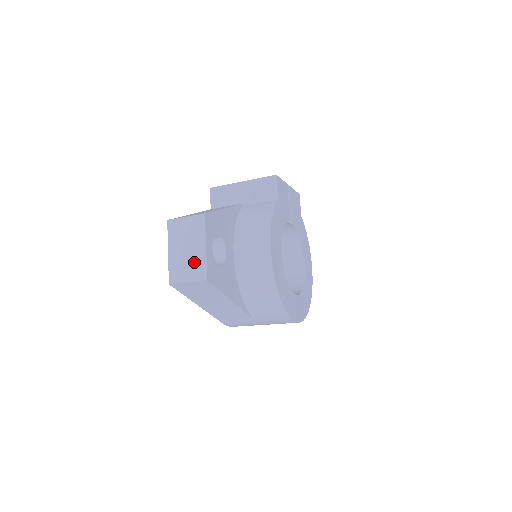
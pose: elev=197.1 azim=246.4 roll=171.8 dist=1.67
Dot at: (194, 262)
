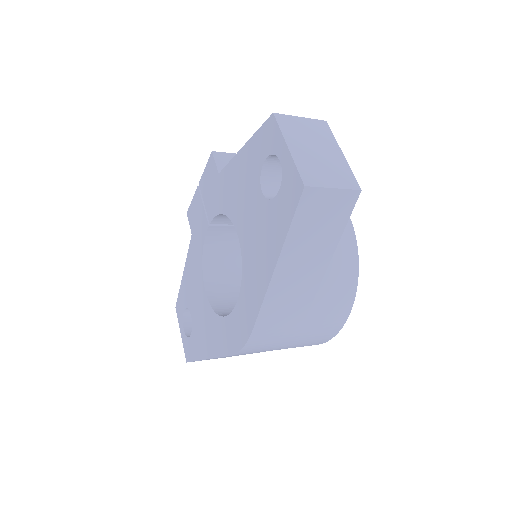
Dot at: (334, 167)
